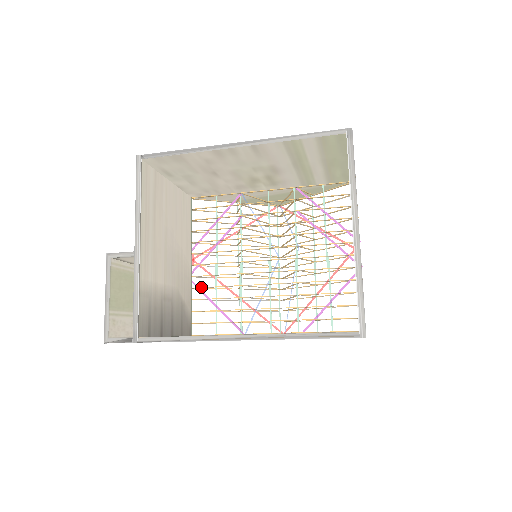
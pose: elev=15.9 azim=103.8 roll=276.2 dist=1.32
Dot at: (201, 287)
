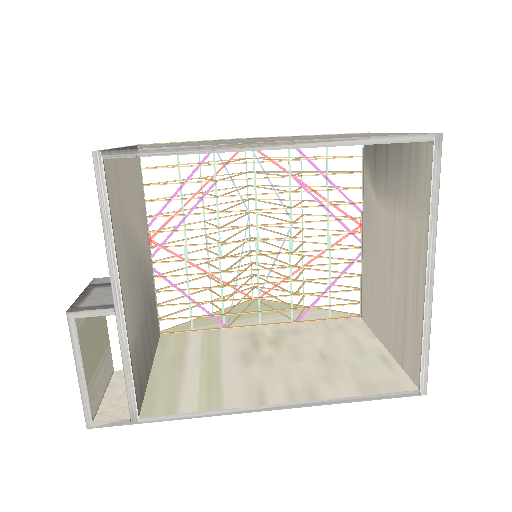
Dot at: (167, 276)
